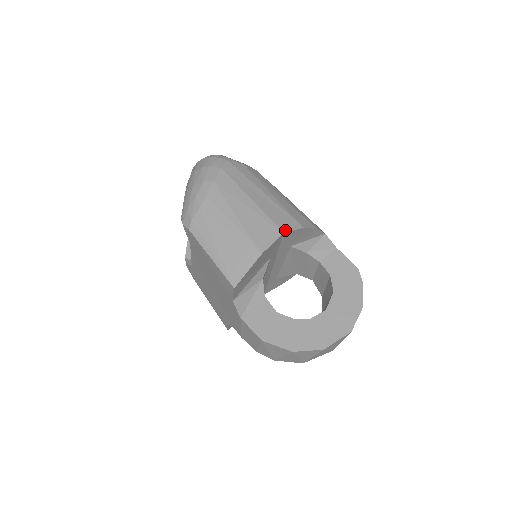
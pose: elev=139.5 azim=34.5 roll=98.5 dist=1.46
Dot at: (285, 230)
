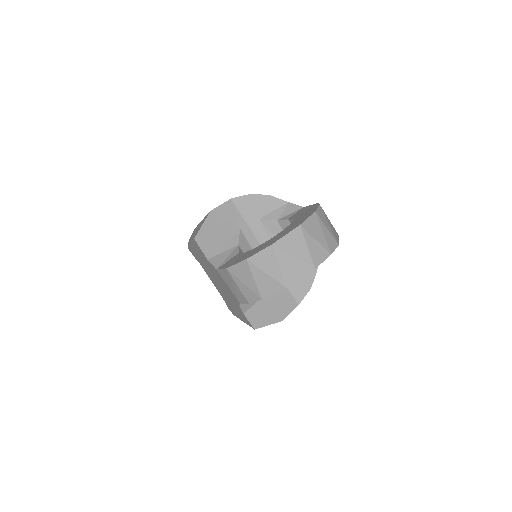
Dot at: (233, 198)
